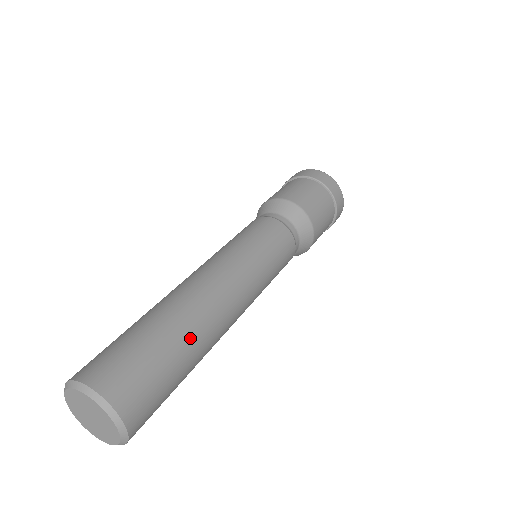
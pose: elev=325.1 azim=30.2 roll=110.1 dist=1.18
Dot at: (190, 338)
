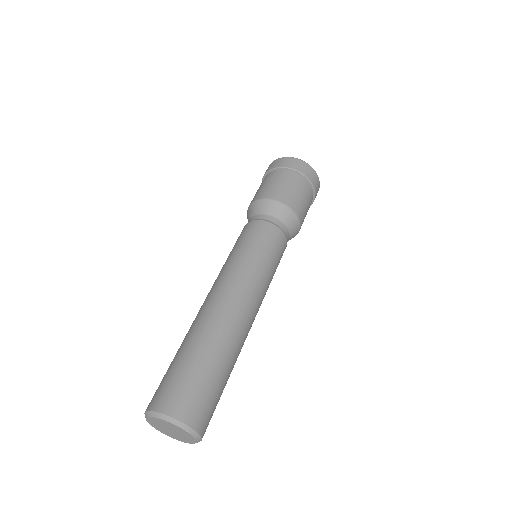
Dot at: (233, 363)
